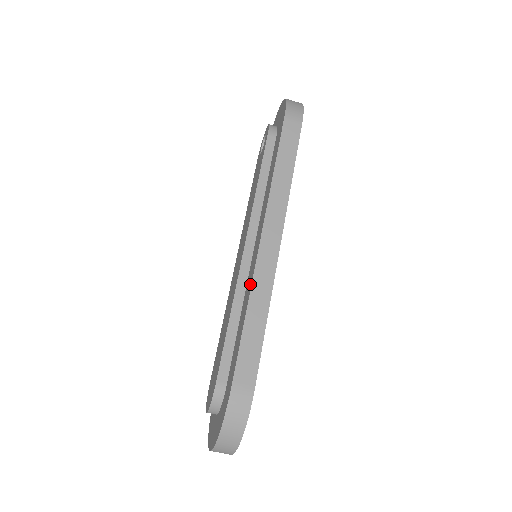
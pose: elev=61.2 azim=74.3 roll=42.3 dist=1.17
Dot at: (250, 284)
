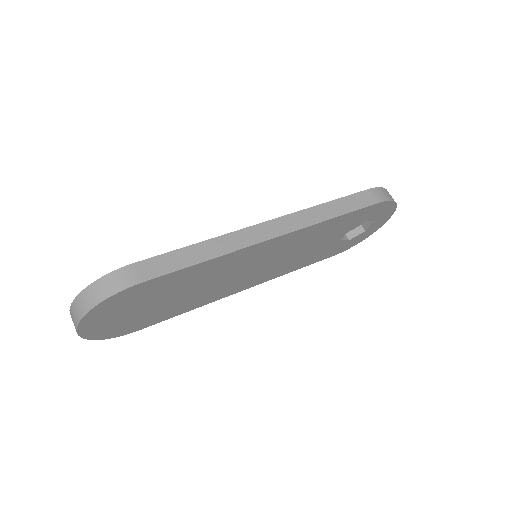
Dot at: (224, 237)
